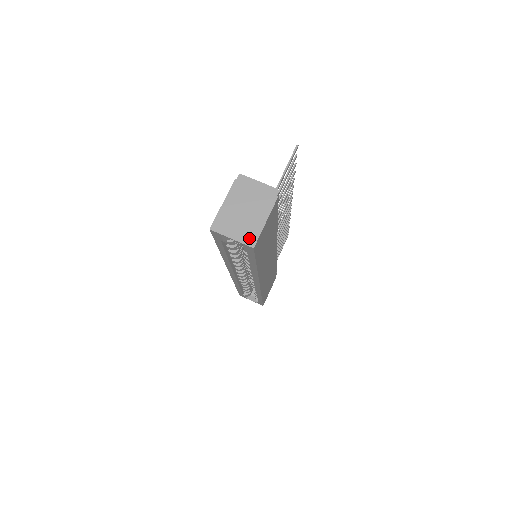
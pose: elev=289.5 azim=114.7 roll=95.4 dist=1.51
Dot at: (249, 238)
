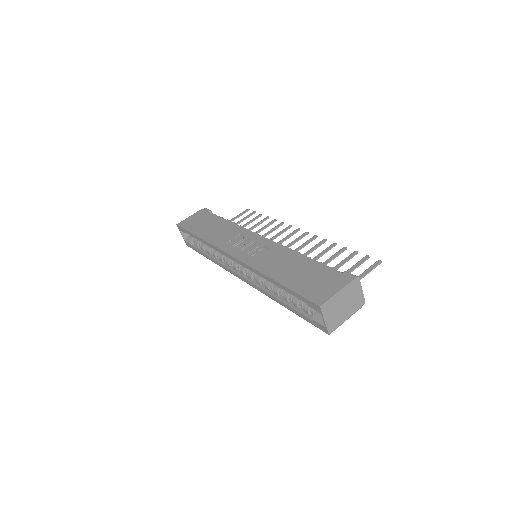
Dot at: (332, 327)
